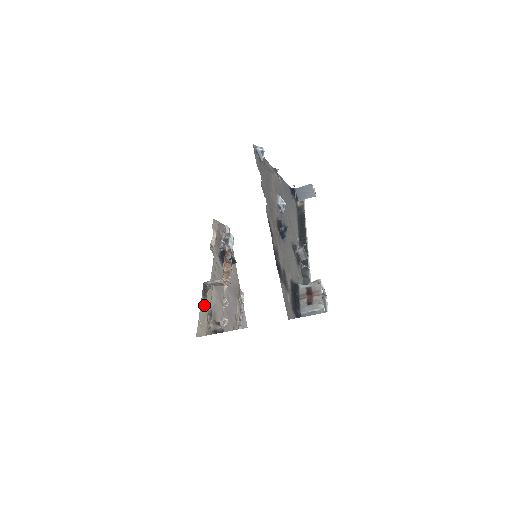
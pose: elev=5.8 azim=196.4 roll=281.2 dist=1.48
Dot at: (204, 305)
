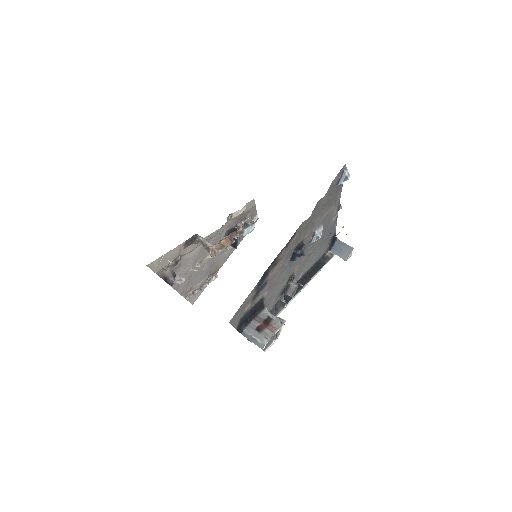
Dot at: (179, 250)
